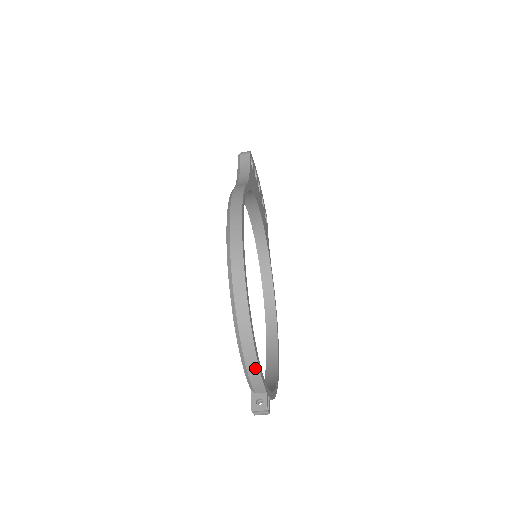
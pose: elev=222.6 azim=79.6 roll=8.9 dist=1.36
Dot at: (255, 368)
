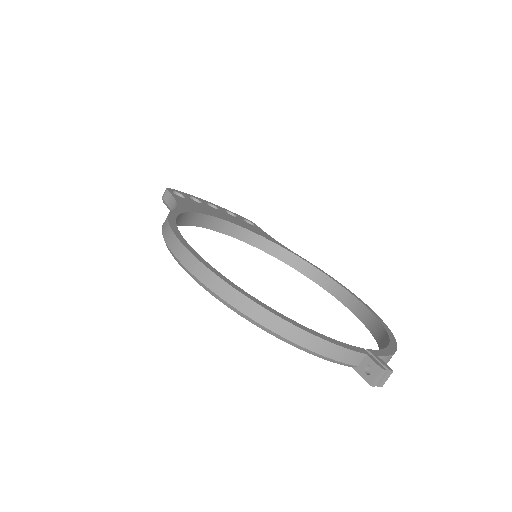
Dot at: (321, 344)
